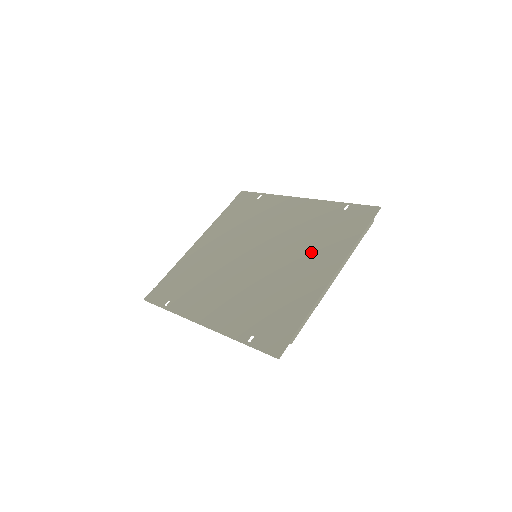
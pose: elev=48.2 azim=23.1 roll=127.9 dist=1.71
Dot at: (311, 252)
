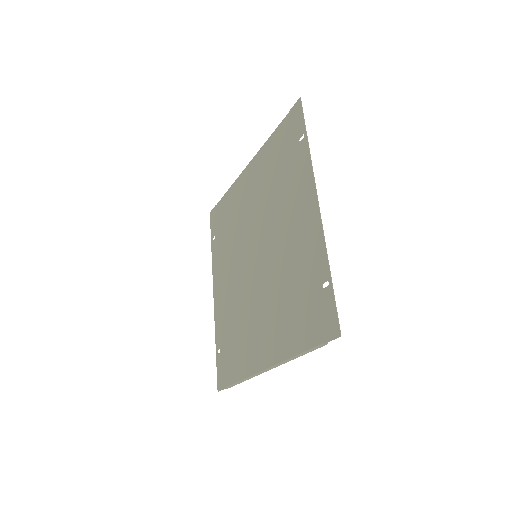
Dot at: (273, 313)
